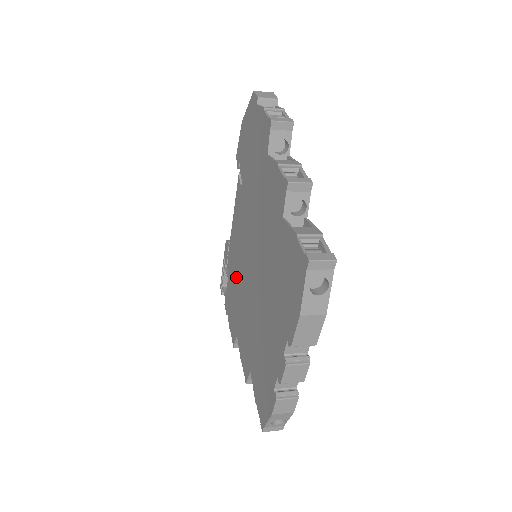
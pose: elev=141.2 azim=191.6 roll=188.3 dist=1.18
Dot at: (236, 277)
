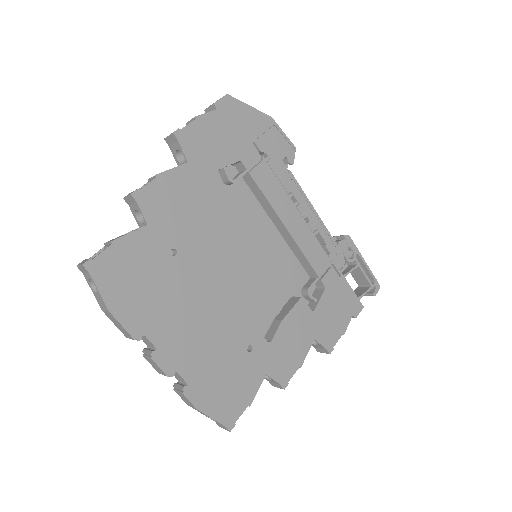
Dot at: occluded
